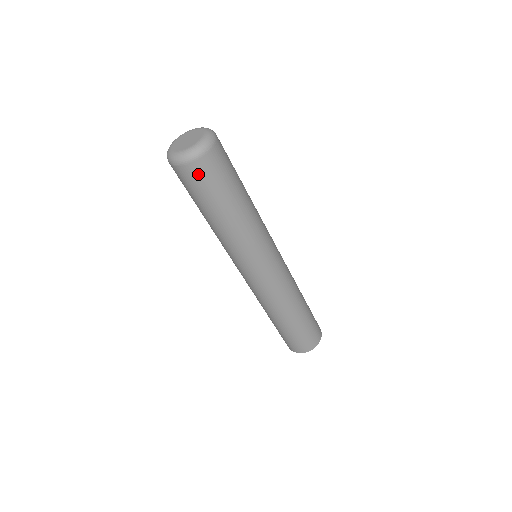
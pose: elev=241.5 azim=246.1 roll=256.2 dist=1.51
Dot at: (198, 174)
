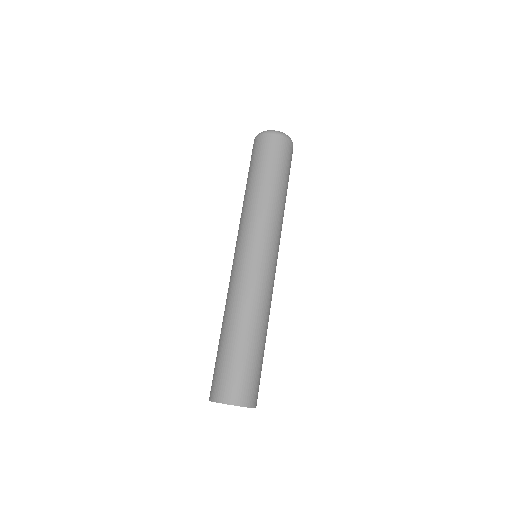
Dot at: (275, 144)
